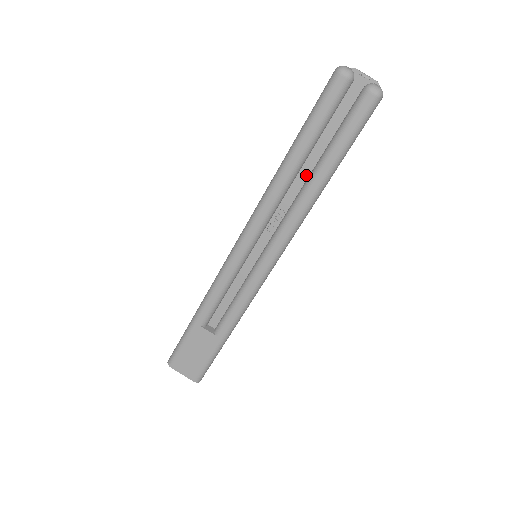
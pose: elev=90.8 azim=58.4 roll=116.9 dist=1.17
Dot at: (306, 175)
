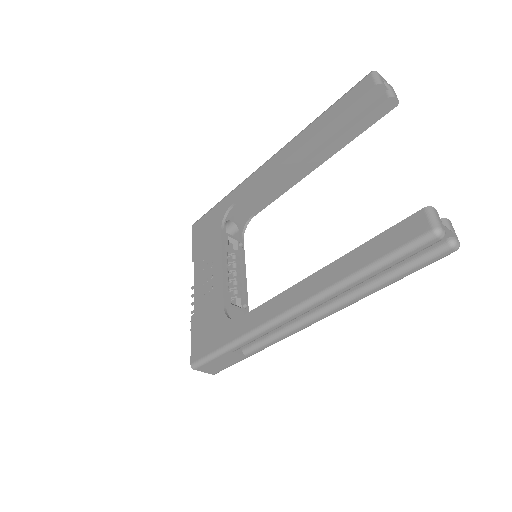
Dot at: occluded
